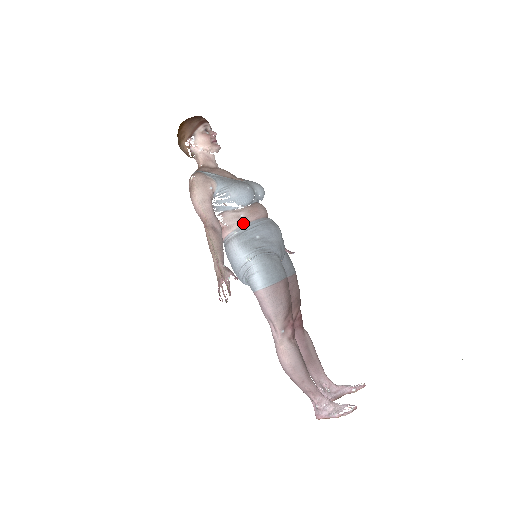
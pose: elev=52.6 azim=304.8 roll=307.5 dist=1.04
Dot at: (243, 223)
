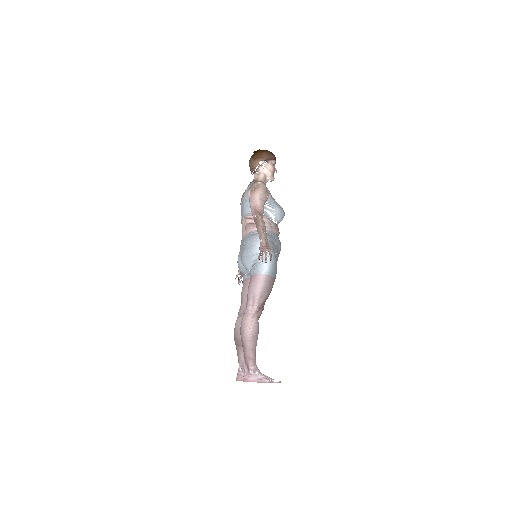
Dot at: (271, 230)
